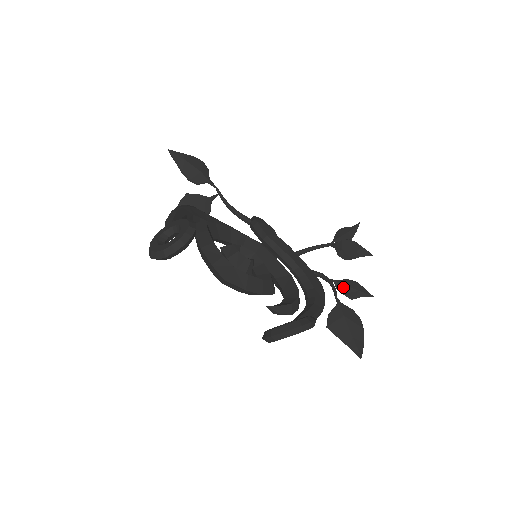
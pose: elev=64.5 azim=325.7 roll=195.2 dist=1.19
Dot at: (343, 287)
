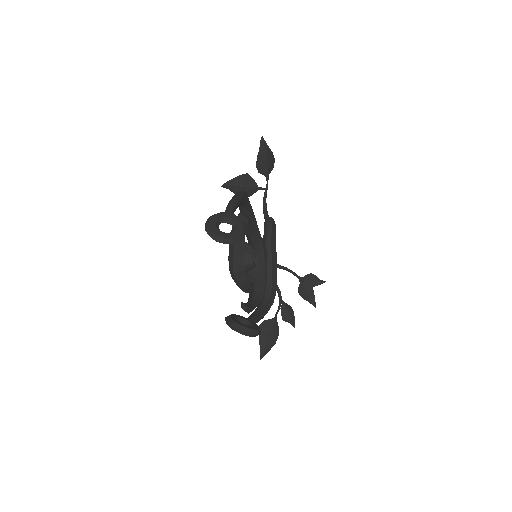
Dot at: (285, 310)
